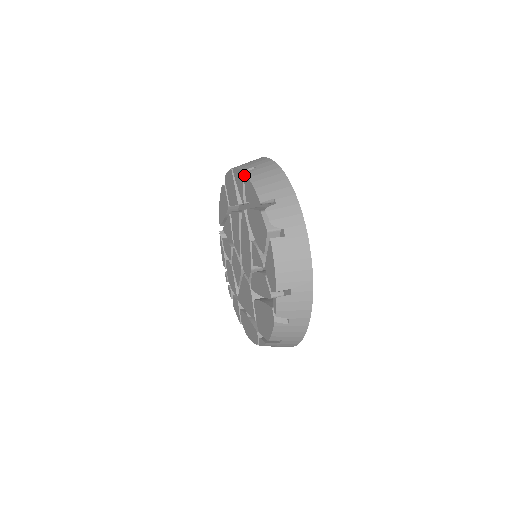
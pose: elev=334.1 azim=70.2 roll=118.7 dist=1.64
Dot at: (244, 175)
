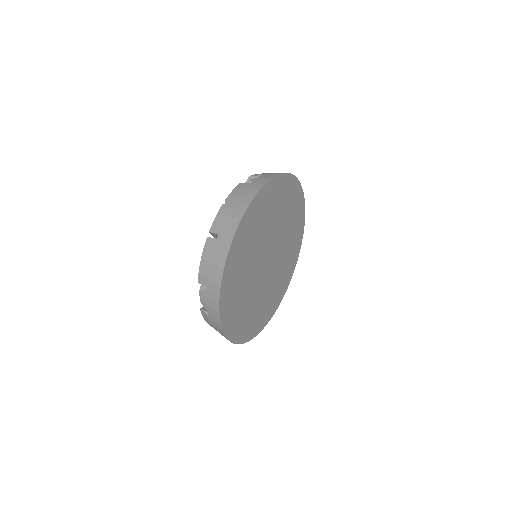
Dot at: (207, 239)
